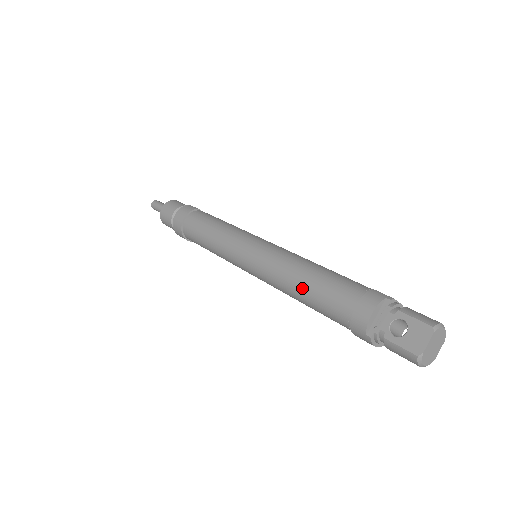
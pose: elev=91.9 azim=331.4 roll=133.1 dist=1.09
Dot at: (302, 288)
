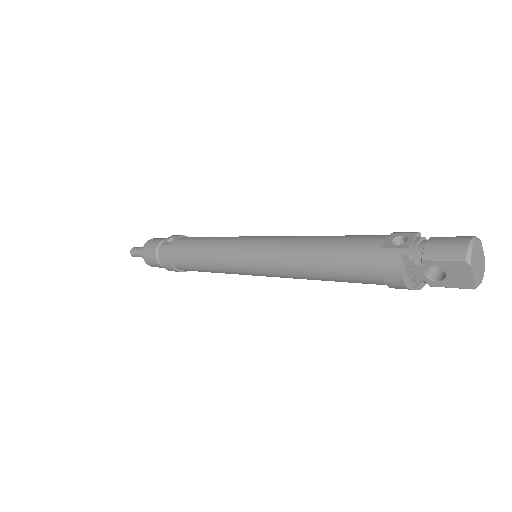
Dot at: (323, 279)
